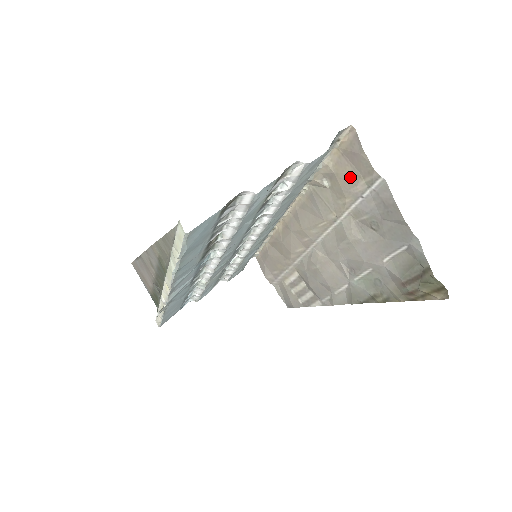
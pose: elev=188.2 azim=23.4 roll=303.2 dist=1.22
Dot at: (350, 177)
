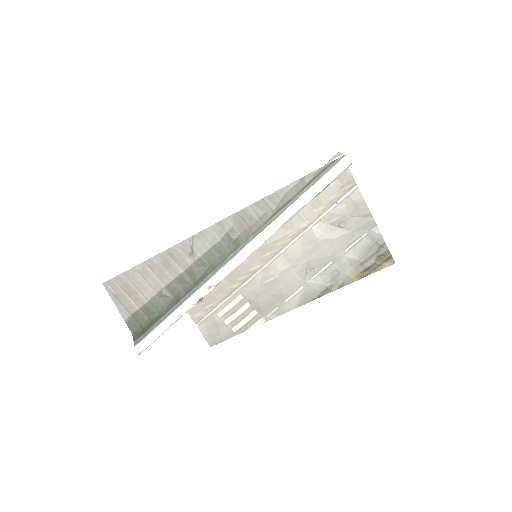
Dot at: (332, 188)
